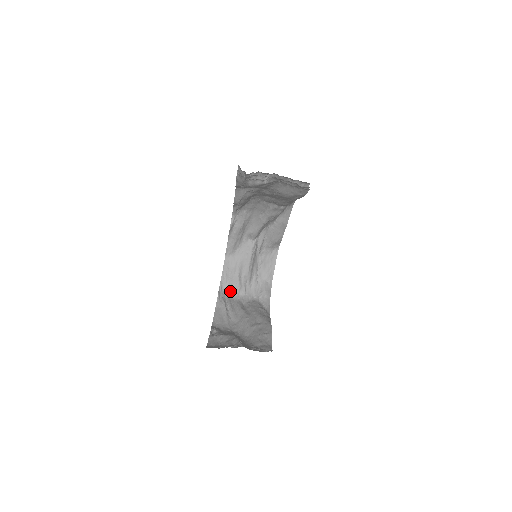
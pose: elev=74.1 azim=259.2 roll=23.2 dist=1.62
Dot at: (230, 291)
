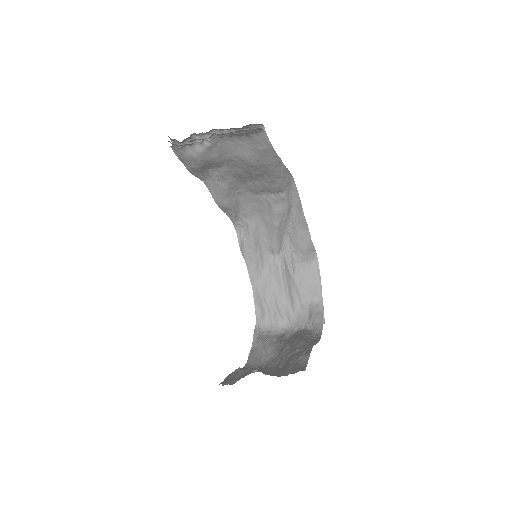
Dot at: (270, 326)
